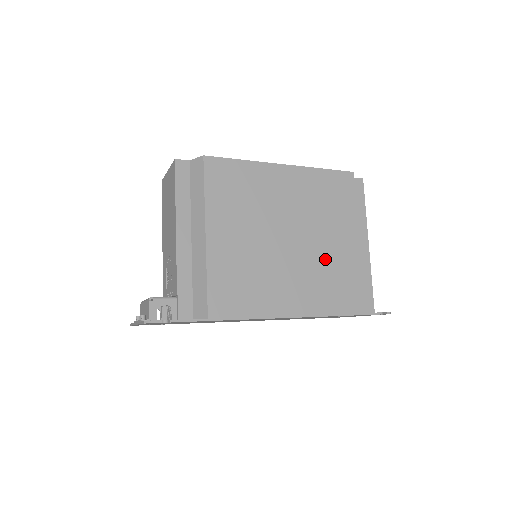
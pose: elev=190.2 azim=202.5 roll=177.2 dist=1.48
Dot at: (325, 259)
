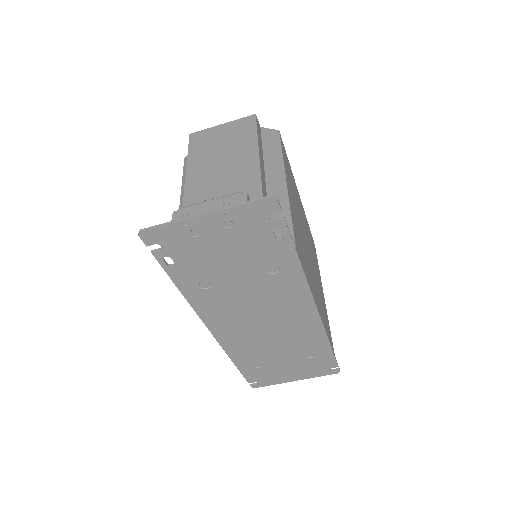
Dot at: occluded
